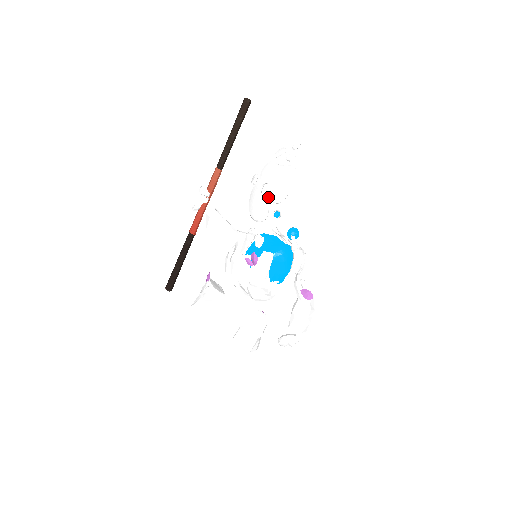
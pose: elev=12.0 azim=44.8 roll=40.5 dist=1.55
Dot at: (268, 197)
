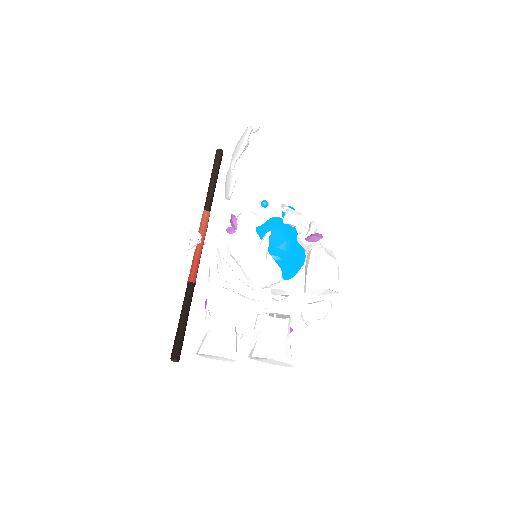
Dot at: (232, 161)
